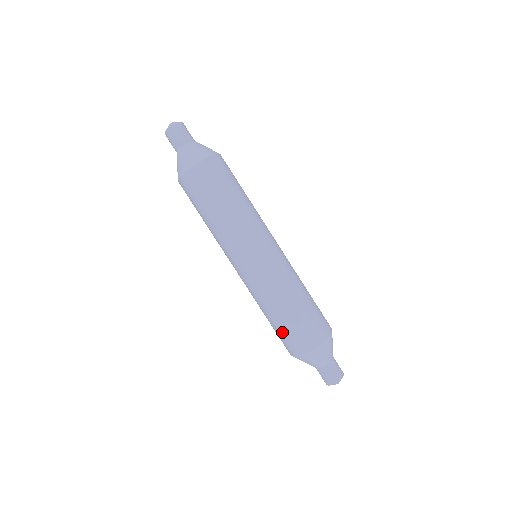
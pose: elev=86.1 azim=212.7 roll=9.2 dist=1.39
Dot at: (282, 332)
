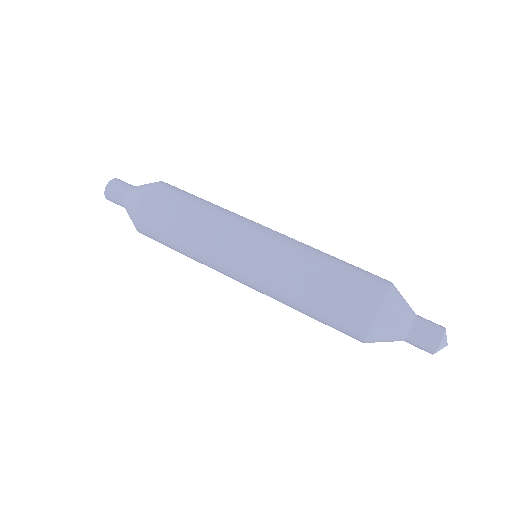
Dot at: (350, 274)
